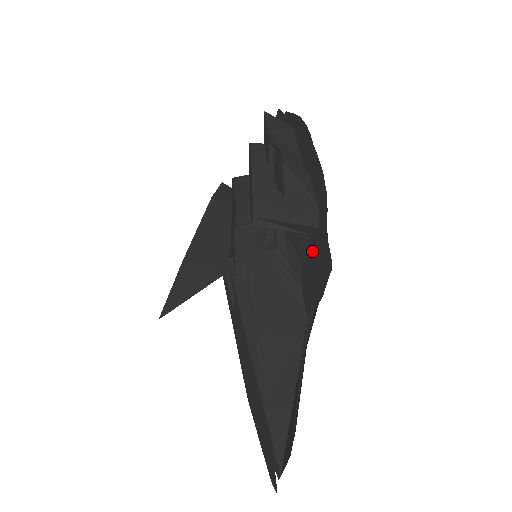
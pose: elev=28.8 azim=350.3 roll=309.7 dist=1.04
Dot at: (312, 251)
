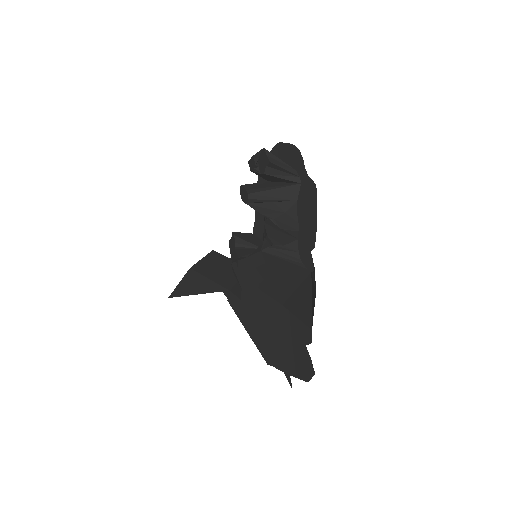
Dot at: (301, 210)
